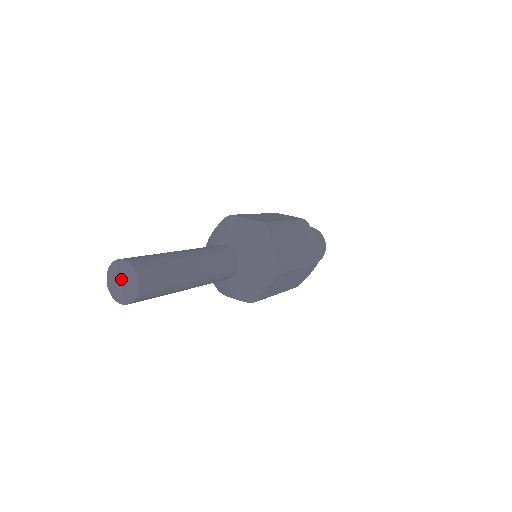
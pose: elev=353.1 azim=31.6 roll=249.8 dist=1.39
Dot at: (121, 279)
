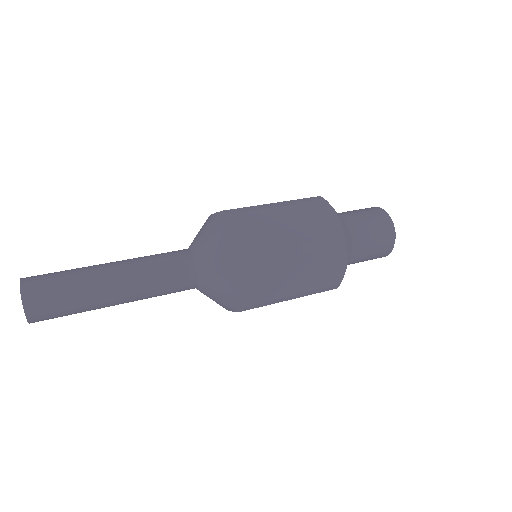
Dot at: occluded
